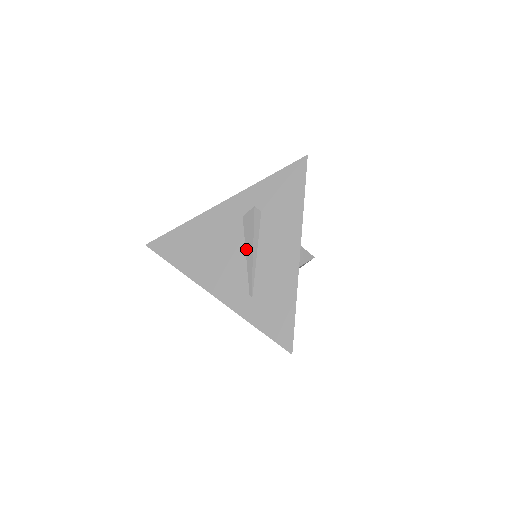
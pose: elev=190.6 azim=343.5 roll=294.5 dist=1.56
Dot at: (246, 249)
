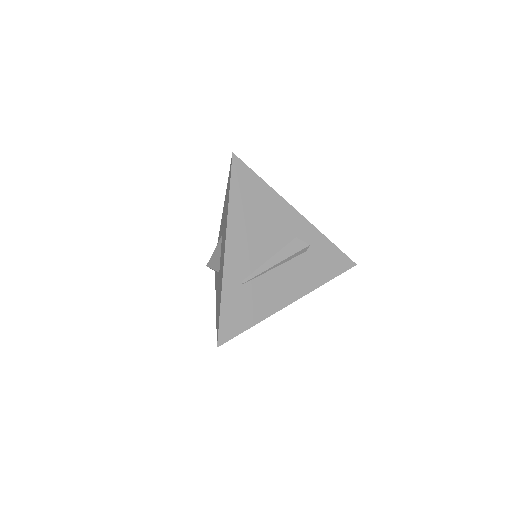
Dot at: (275, 256)
